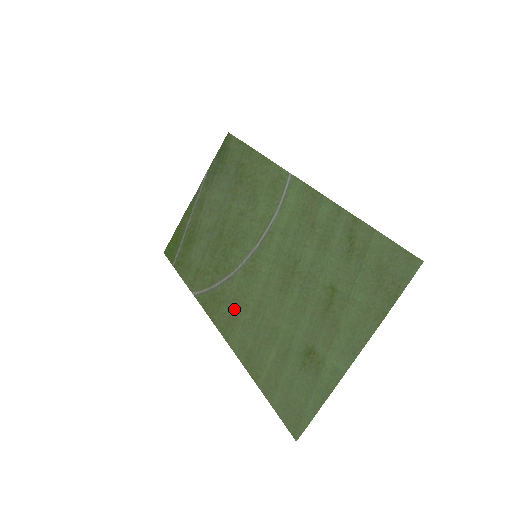
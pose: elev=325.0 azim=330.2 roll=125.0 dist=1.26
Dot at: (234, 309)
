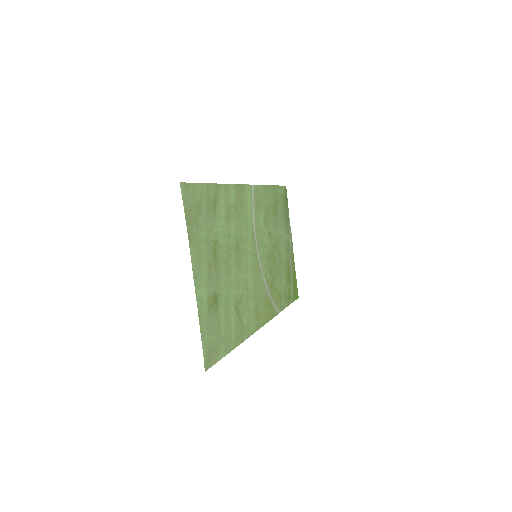
Dot at: (258, 304)
